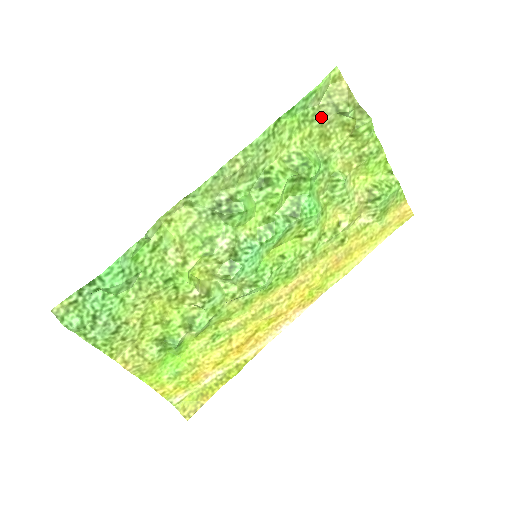
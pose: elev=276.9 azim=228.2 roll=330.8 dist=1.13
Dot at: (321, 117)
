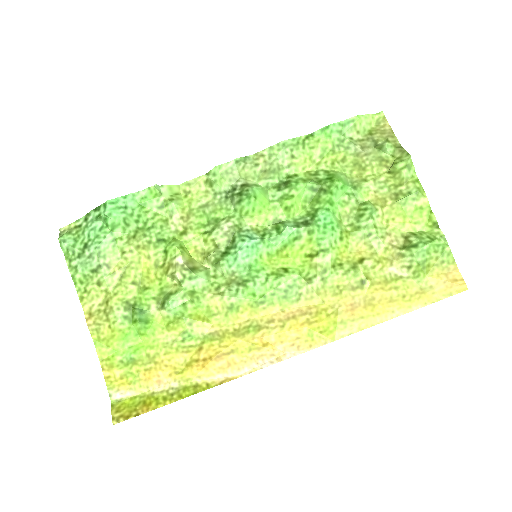
Dot at: (358, 147)
